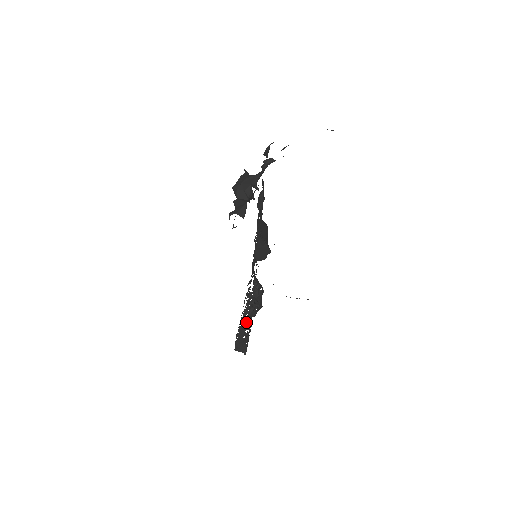
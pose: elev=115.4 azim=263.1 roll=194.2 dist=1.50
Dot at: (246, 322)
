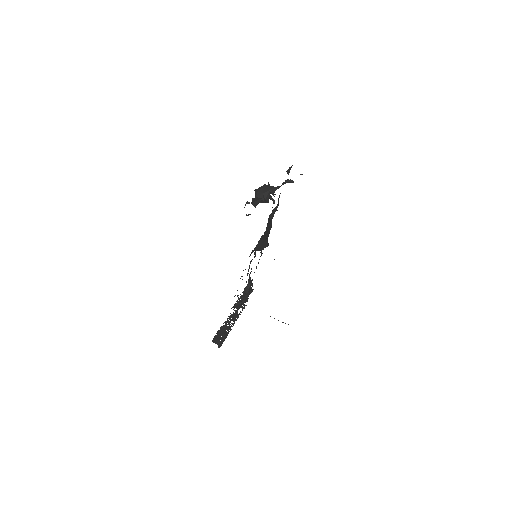
Dot at: (229, 324)
